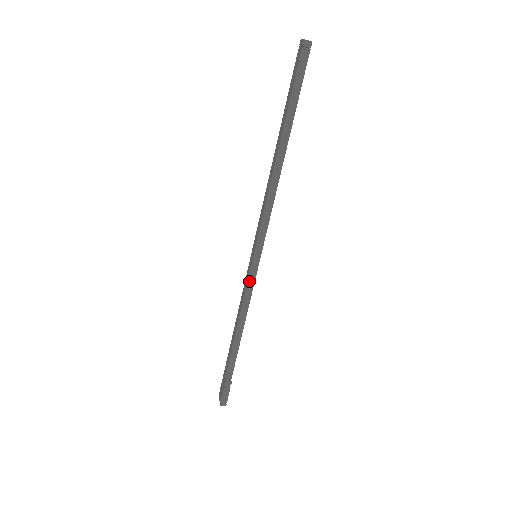
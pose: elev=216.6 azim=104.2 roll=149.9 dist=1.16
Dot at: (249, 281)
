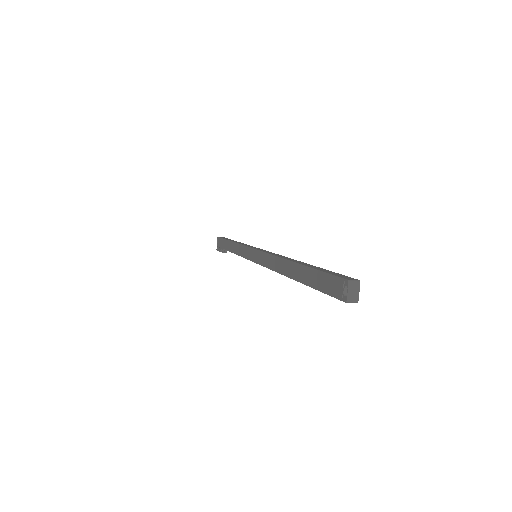
Dot at: occluded
